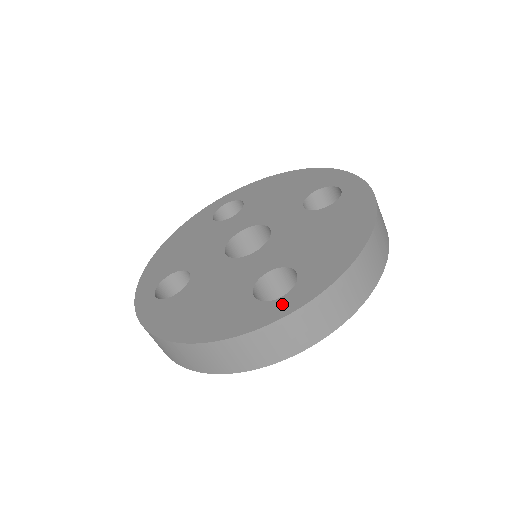
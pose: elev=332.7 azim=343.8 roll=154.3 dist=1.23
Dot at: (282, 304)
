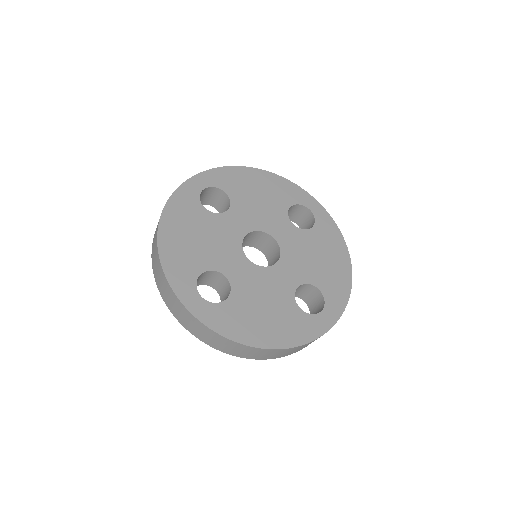
Dot at: (325, 318)
